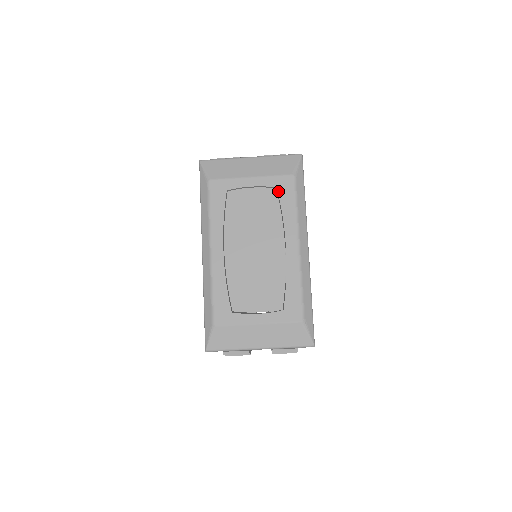
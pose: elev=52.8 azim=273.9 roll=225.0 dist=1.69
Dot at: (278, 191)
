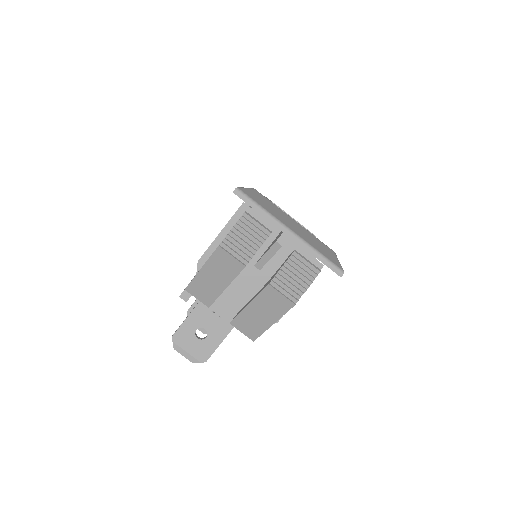
Dot at: occluded
